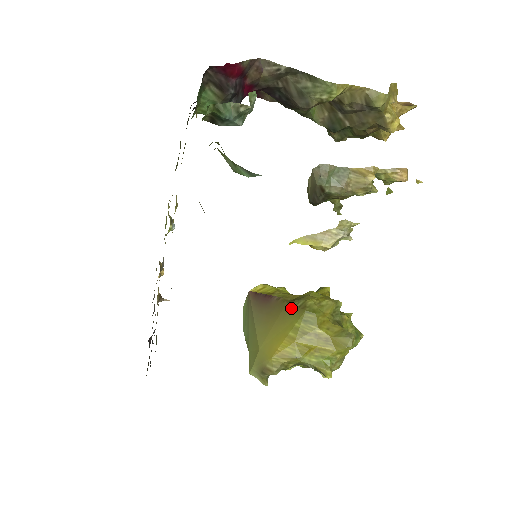
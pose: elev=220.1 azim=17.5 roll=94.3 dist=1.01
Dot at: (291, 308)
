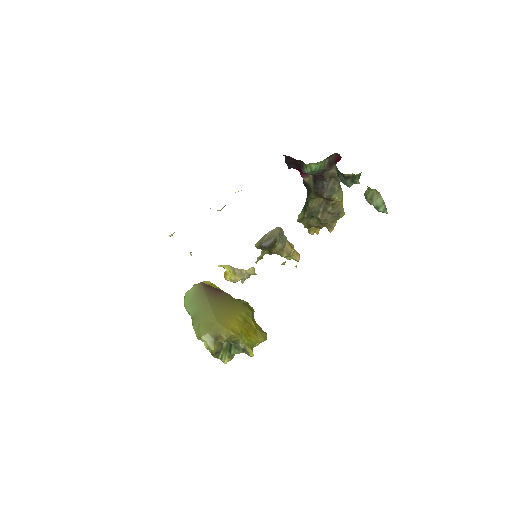
Dot at: (238, 303)
